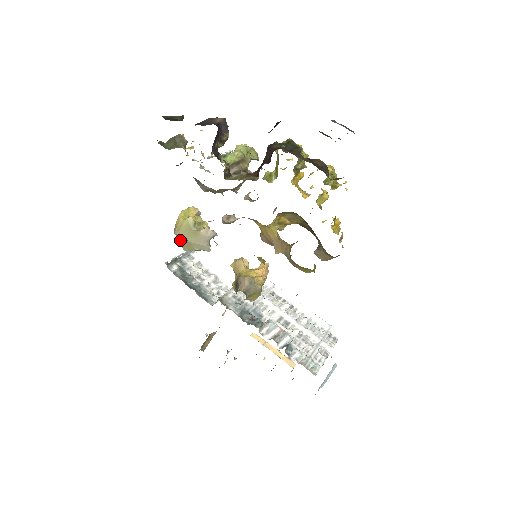
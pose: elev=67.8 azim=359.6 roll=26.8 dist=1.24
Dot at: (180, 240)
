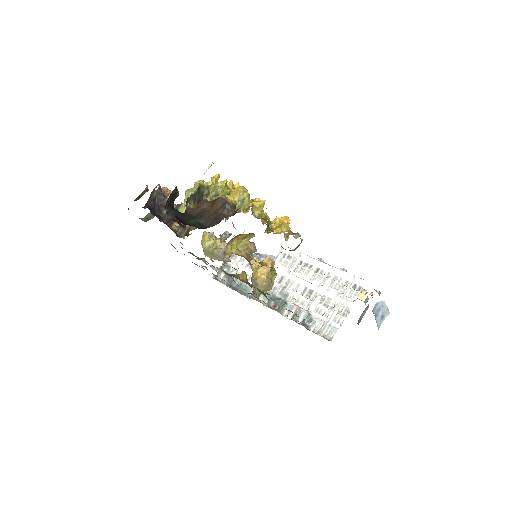
Dot at: occluded
